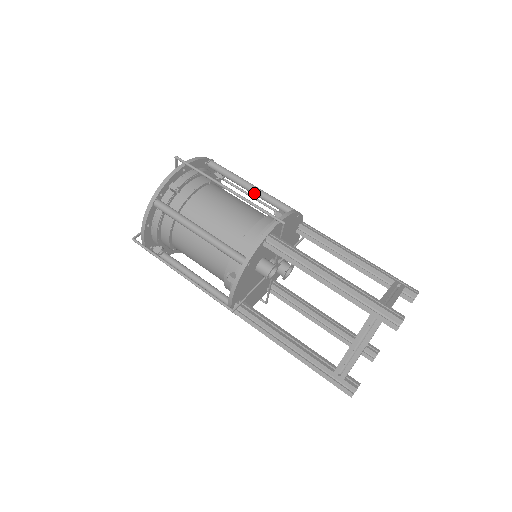
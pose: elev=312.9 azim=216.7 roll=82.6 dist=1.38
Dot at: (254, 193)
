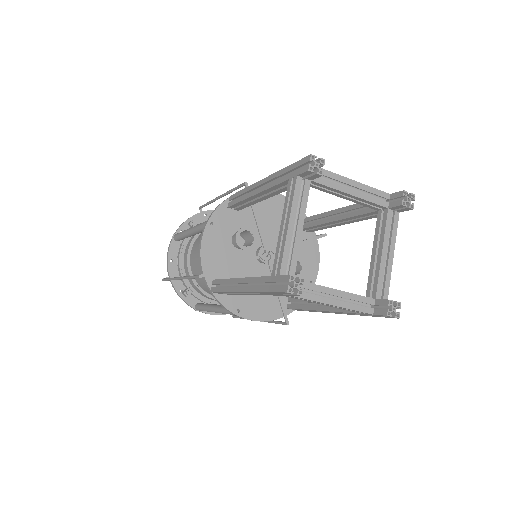
Dot at: occluded
